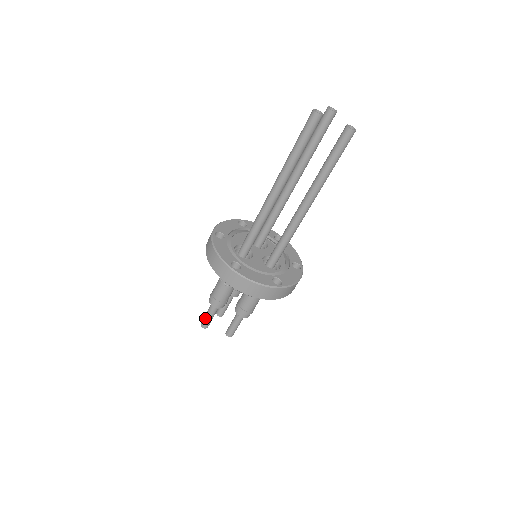
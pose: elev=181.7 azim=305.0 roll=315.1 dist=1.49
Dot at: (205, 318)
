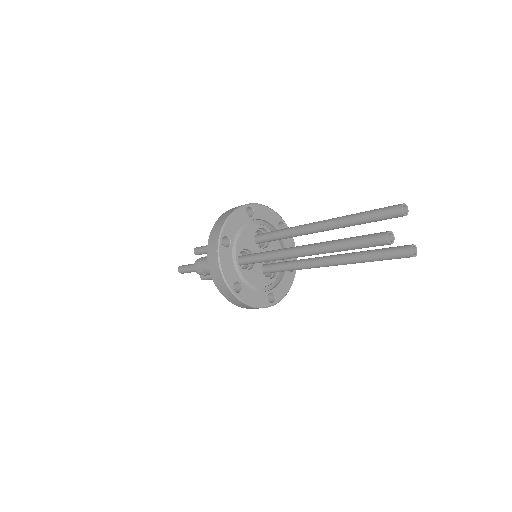
Dot at: (185, 270)
